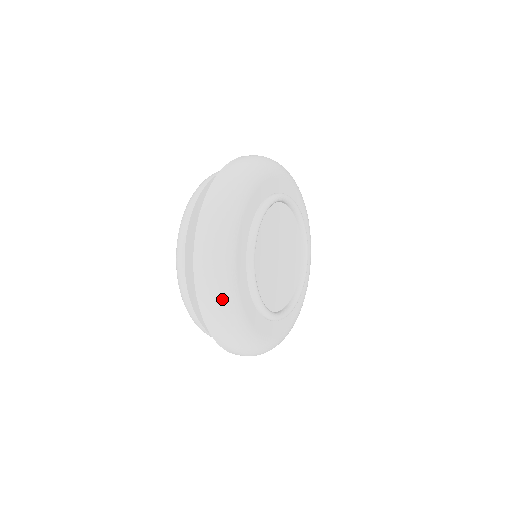
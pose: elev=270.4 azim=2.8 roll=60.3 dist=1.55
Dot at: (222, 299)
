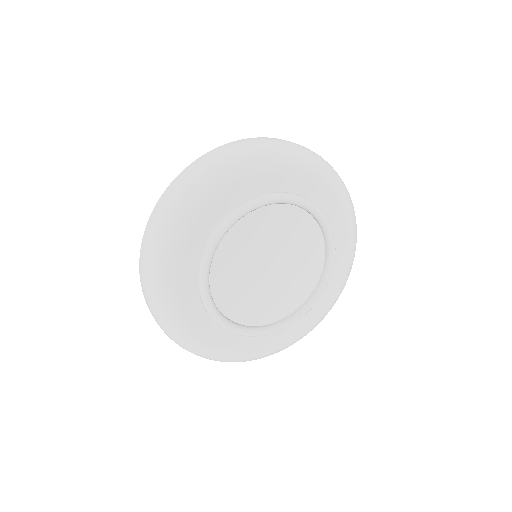
Dot at: (188, 347)
